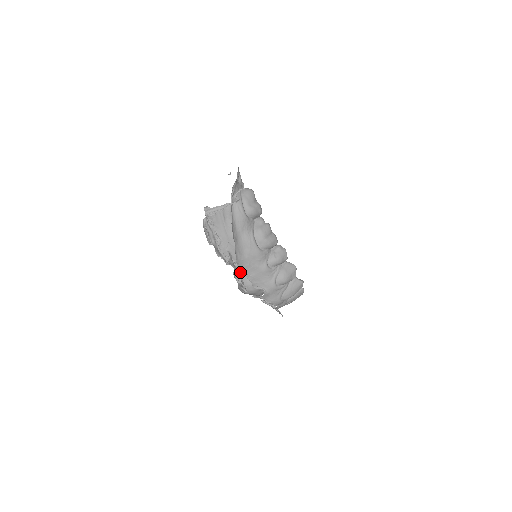
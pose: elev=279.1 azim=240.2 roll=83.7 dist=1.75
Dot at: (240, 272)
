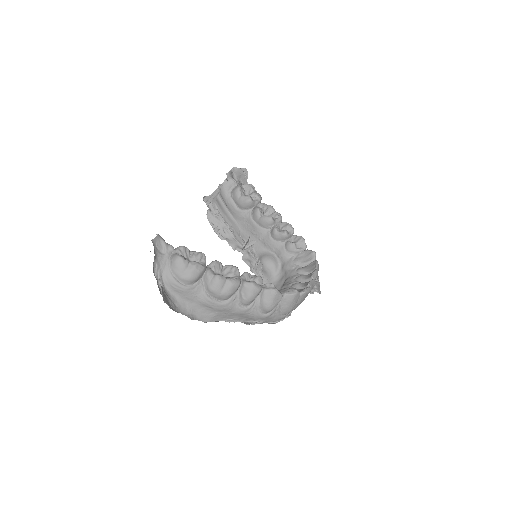
Dot at: (257, 264)
